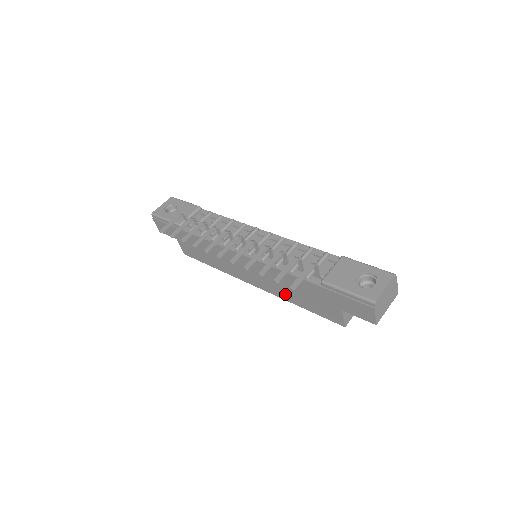
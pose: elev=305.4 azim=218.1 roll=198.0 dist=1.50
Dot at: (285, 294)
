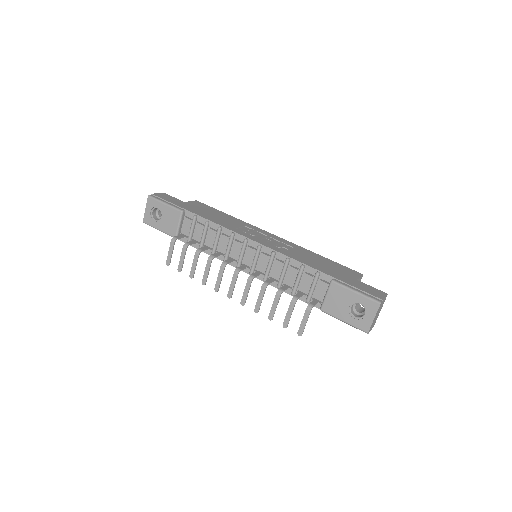
Dot at: occluded
